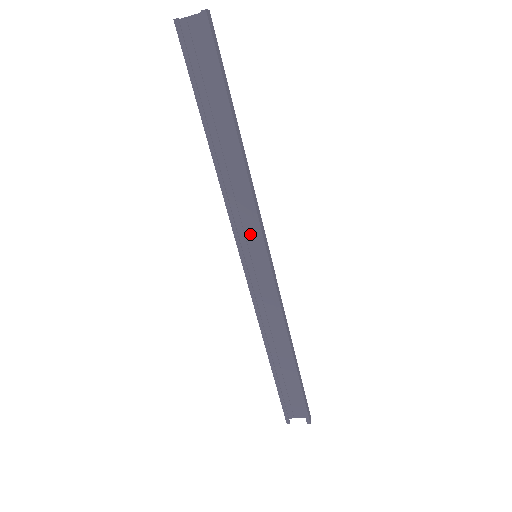
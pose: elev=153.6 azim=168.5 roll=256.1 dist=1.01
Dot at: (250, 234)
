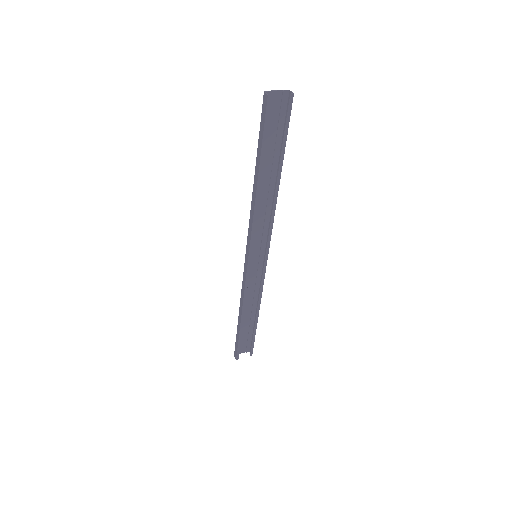
Dot at: (256, 241)
